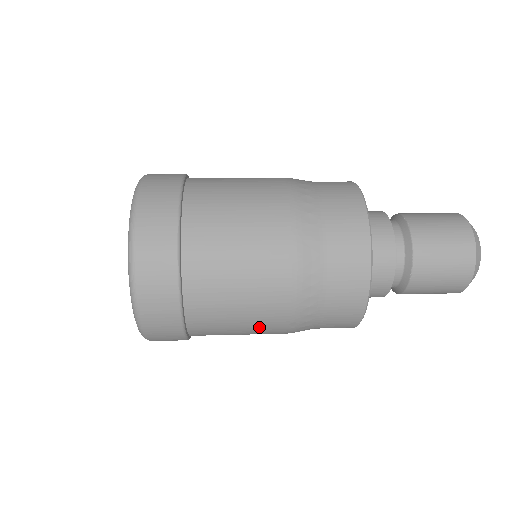
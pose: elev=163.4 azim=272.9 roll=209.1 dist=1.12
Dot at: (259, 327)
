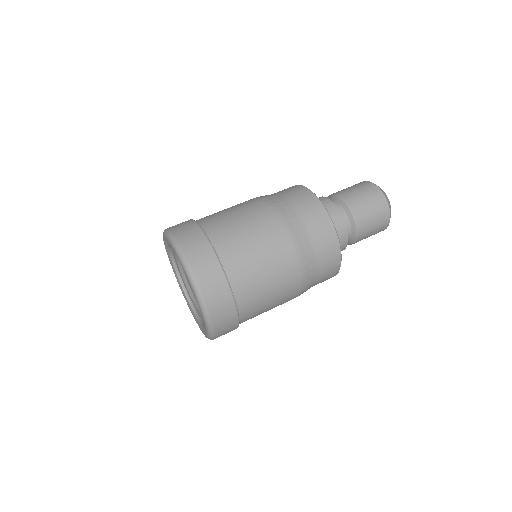
Dot at: occluded
